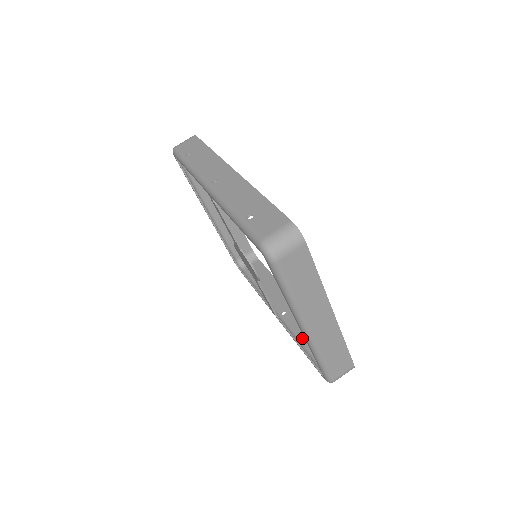
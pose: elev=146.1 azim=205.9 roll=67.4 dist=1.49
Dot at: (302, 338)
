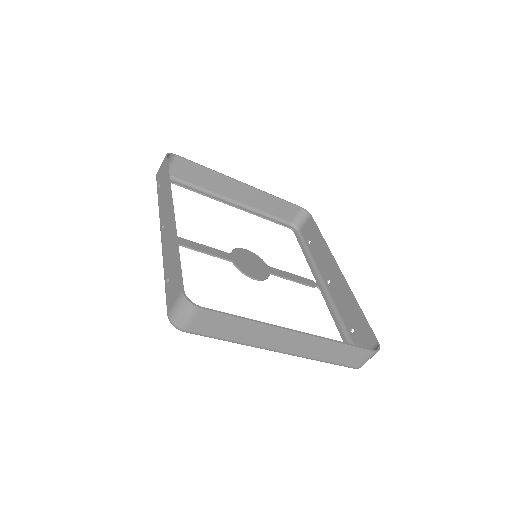
Dot at: (341, 312)
